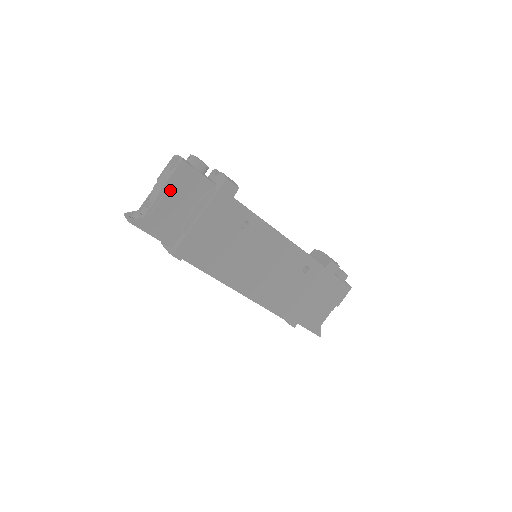
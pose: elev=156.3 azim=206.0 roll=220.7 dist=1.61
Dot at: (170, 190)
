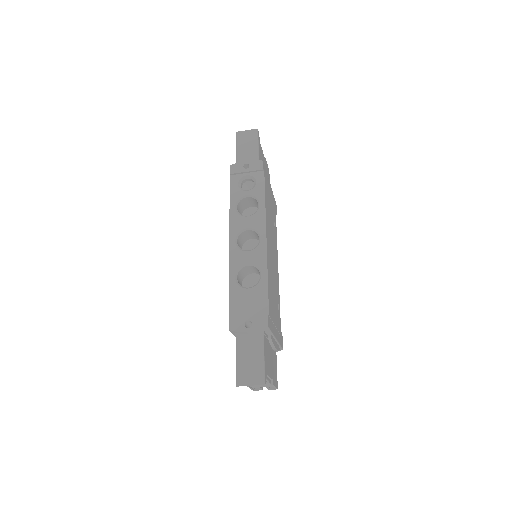
Dot at: (265, 162)
